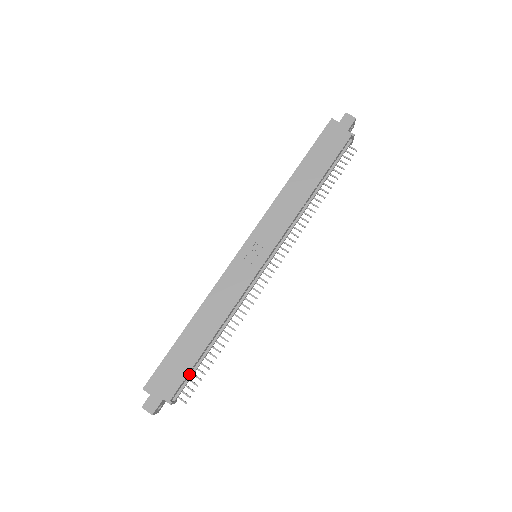
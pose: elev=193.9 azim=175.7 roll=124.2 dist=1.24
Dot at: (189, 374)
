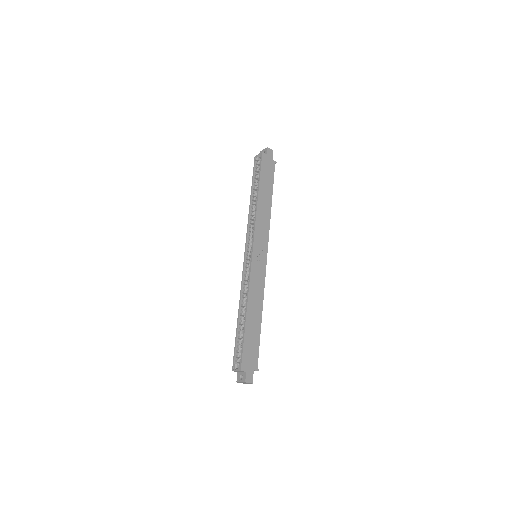
Dot at: occluded
